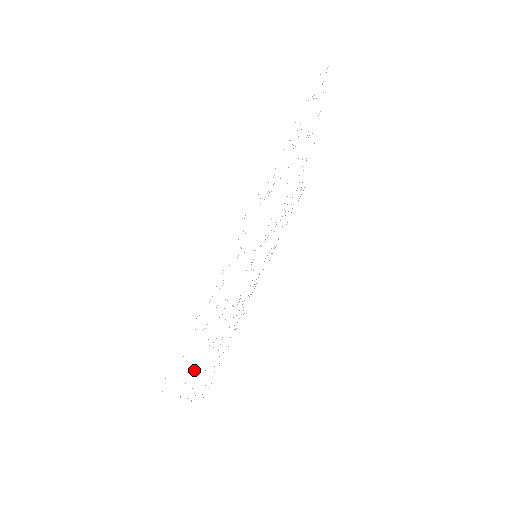
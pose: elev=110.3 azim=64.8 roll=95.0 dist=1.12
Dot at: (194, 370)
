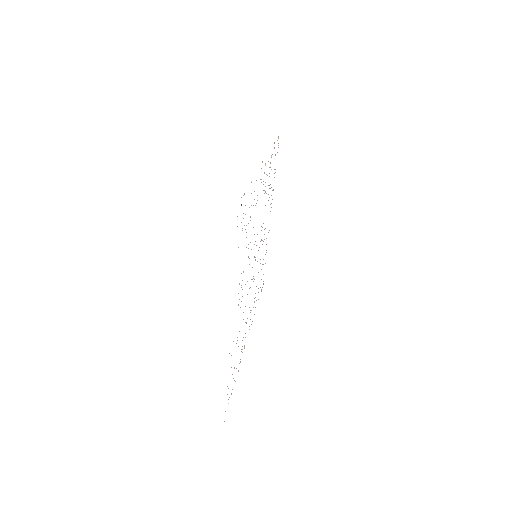
Dot at: occluded
